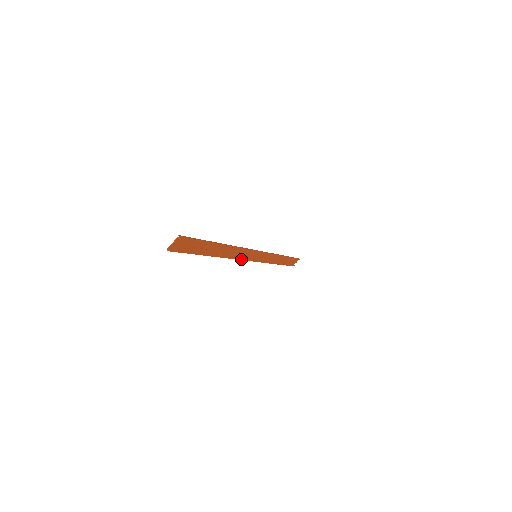
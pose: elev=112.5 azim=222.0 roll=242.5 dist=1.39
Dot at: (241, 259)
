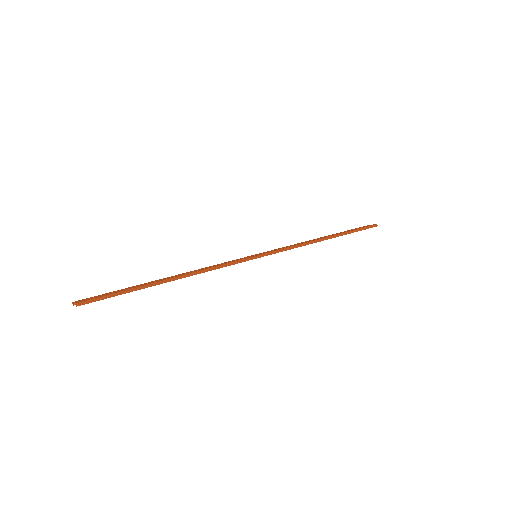
Dot at: occluded
